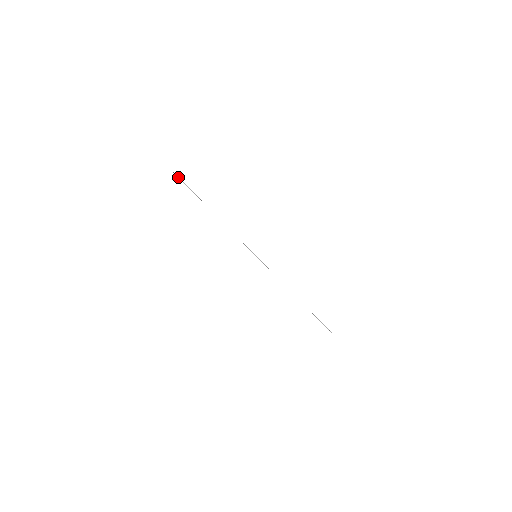
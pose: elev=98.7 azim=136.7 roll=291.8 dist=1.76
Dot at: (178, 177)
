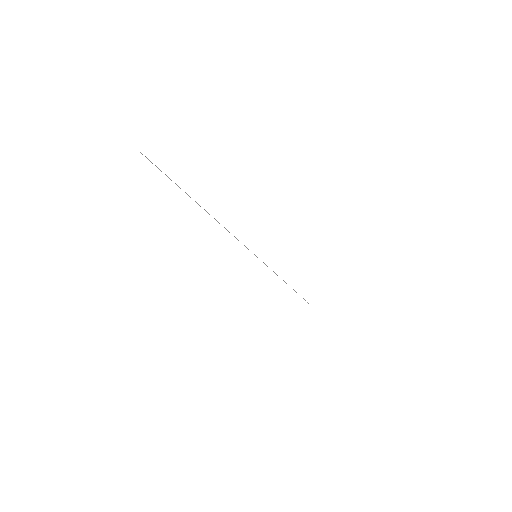
Dot at: (170, 179)
